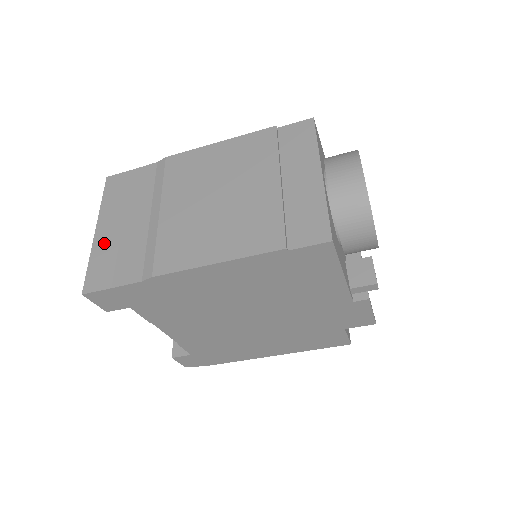
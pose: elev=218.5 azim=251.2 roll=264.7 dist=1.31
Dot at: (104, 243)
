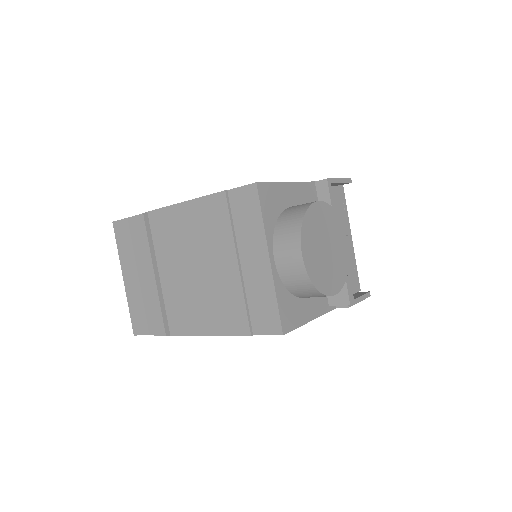
Dot at: (133, 293)
